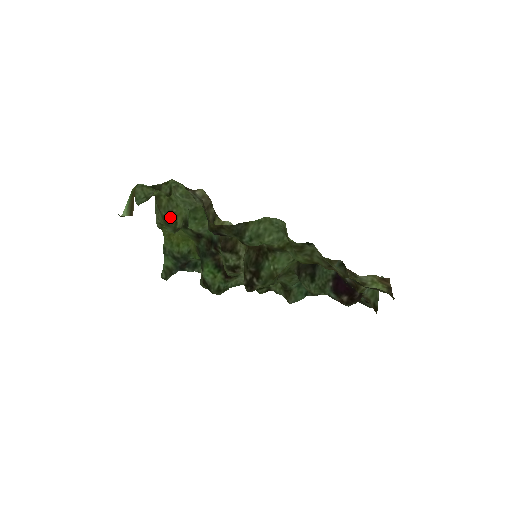
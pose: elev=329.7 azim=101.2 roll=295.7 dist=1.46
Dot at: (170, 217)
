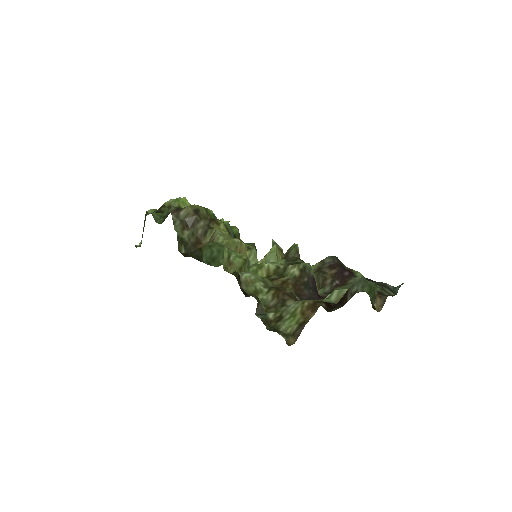
Dot at: occluded
